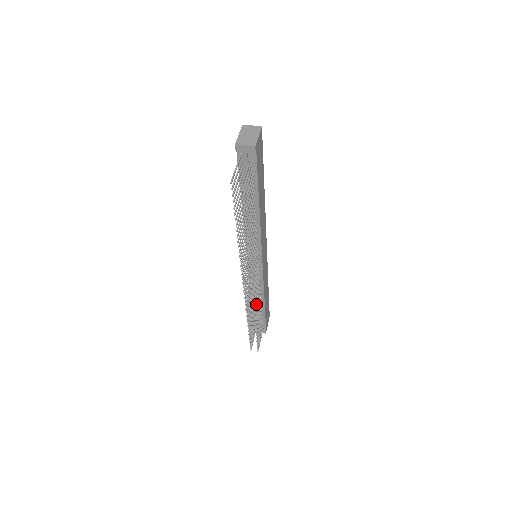
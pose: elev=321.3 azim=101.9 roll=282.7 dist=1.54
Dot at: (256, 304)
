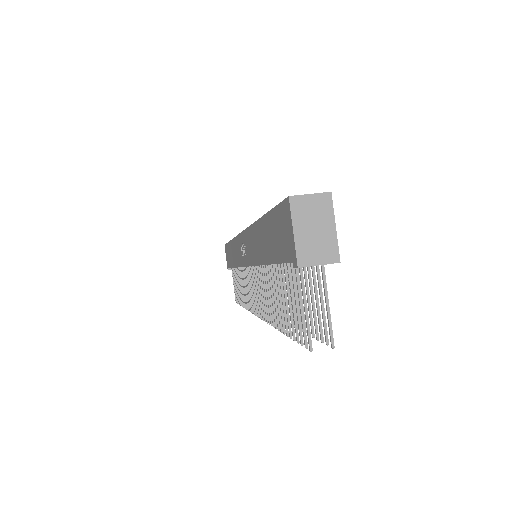
Dot at: occluded
